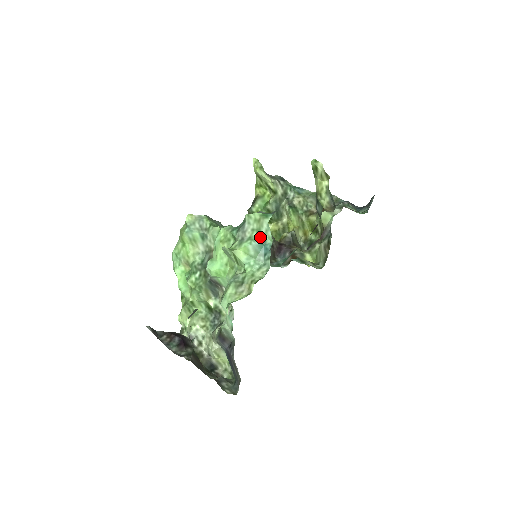
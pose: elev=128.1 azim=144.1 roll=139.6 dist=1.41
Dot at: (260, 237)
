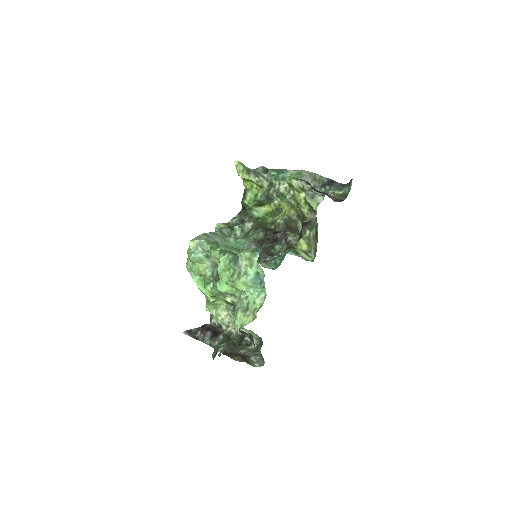
Dot at: (253, 271)
